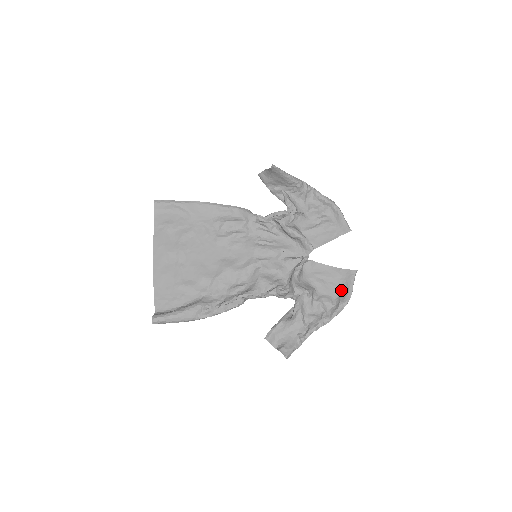
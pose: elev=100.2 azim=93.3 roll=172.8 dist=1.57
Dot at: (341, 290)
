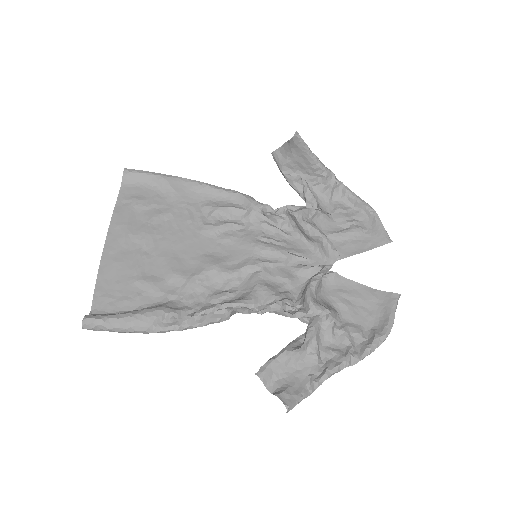
Dot at: (376, 319)
